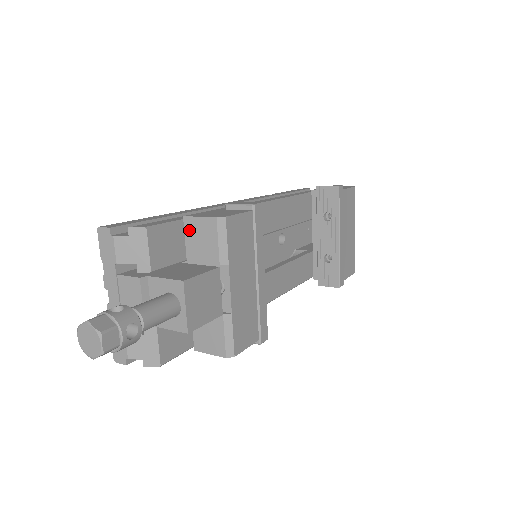
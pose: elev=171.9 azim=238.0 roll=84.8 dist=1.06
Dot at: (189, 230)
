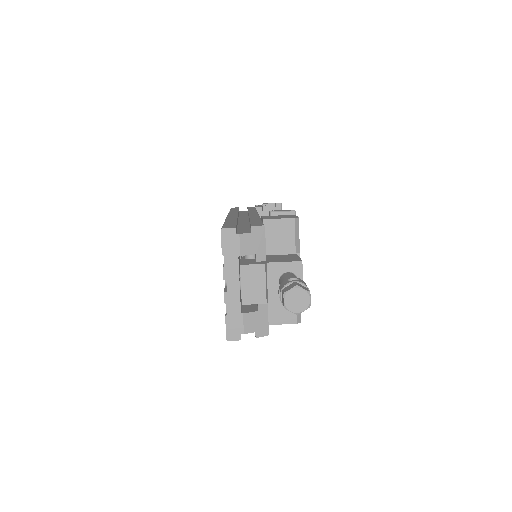
Dot at: (268, 229)
